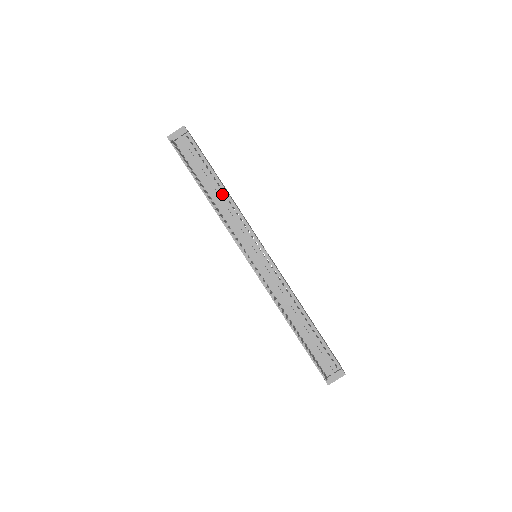
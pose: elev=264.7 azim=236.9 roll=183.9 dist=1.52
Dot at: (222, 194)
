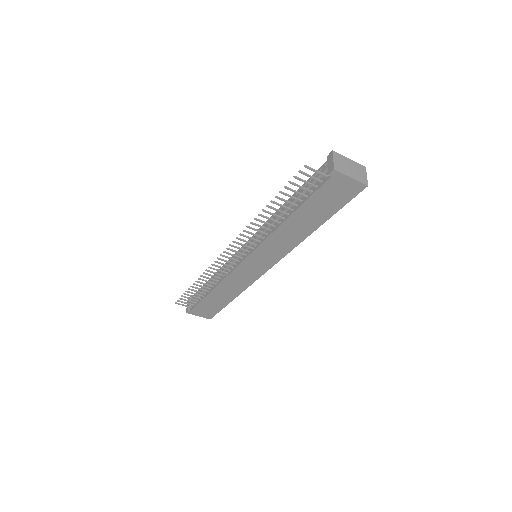
Dot at: occluded
